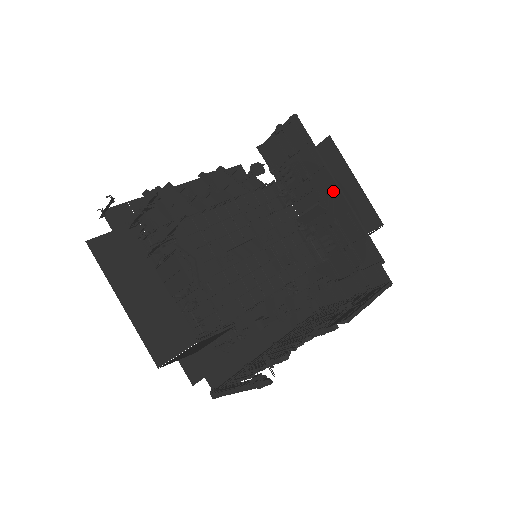
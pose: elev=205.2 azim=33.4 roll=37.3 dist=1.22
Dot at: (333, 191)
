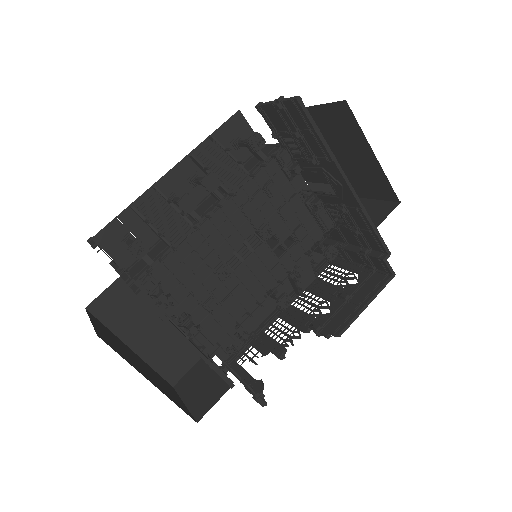
Dot at: (342, 184)
